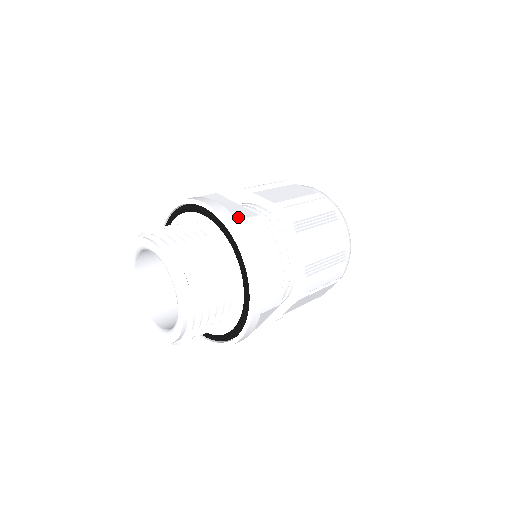
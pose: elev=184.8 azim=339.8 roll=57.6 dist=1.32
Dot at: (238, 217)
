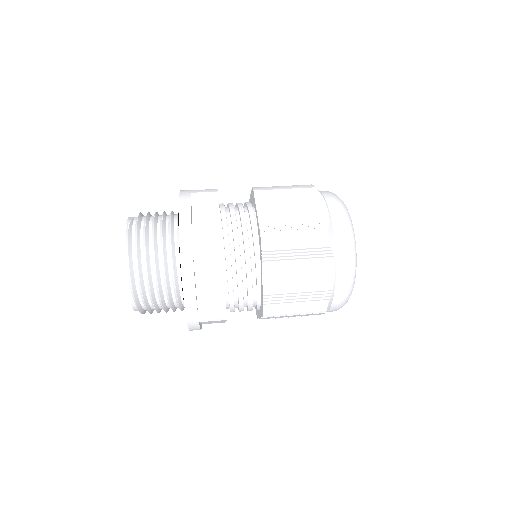
Dot at: (198, 233)
